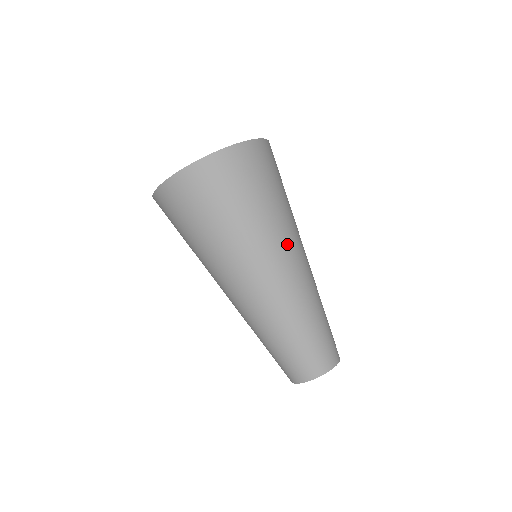
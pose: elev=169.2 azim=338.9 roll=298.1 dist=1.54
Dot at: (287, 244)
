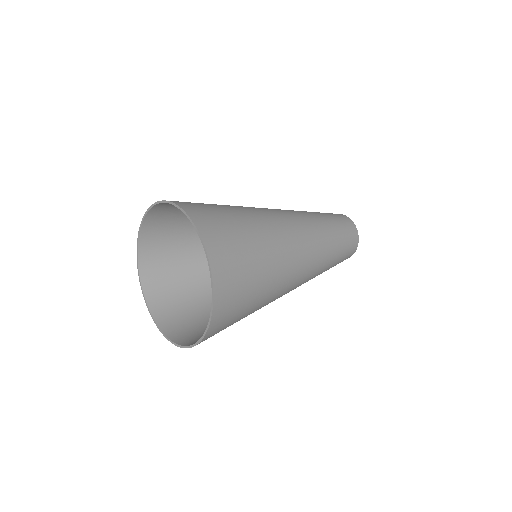
Dot at: (284, 230)
